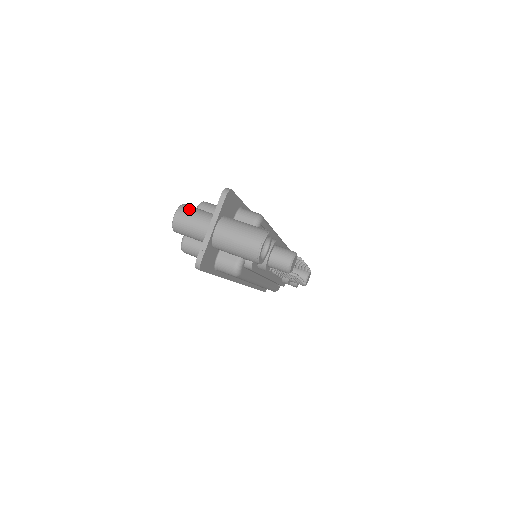
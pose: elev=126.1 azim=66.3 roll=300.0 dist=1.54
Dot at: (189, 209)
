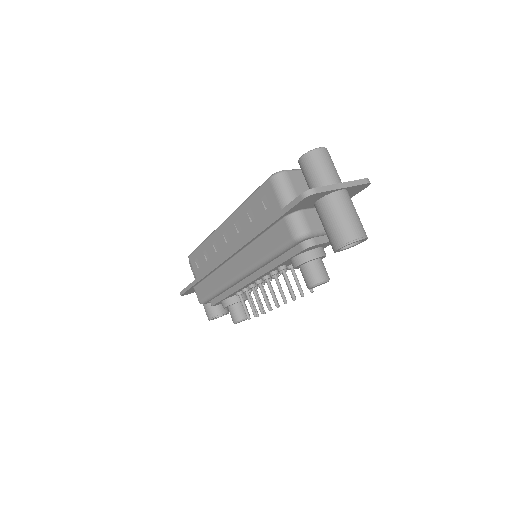
Dot at: occluded
